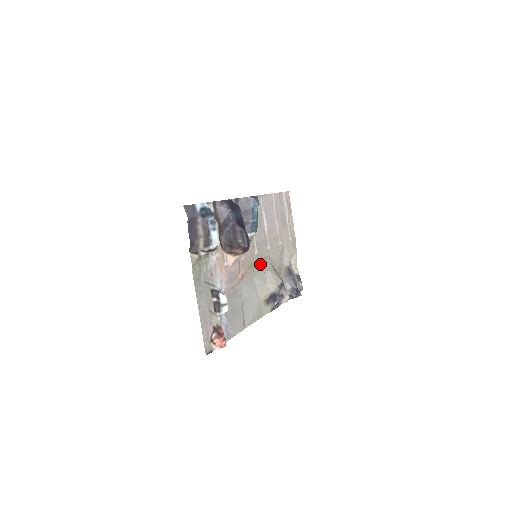
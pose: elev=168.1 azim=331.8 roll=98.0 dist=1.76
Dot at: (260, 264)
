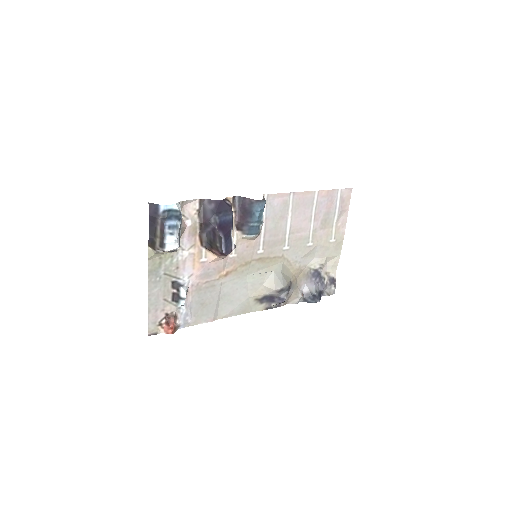
Dot at: (264, 263)
